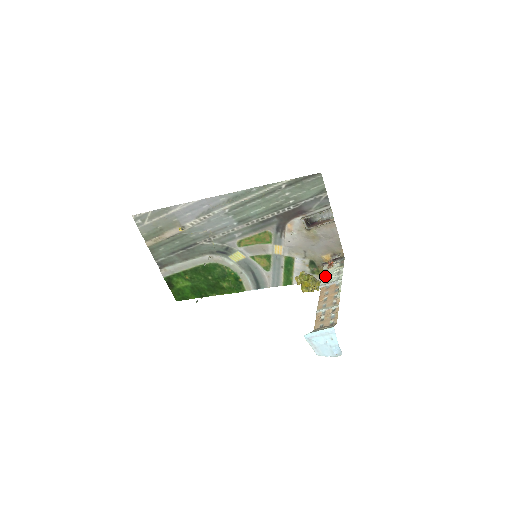
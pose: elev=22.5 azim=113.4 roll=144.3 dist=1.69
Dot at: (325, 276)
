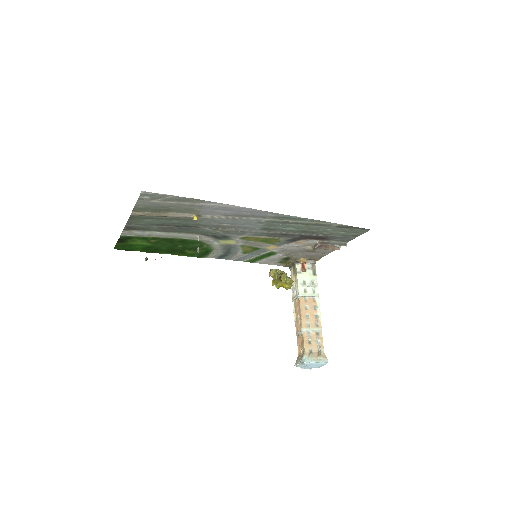
Dot at: (302, 283)
